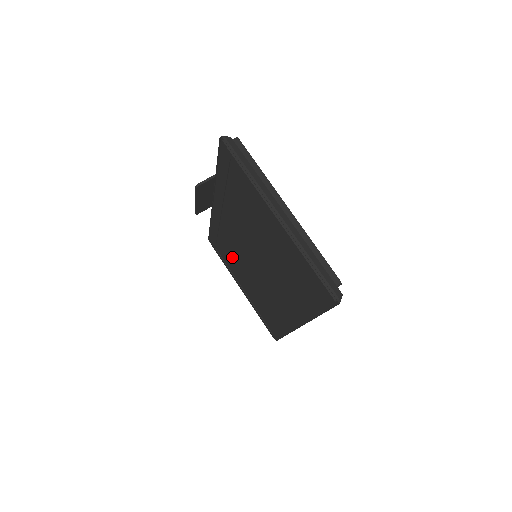
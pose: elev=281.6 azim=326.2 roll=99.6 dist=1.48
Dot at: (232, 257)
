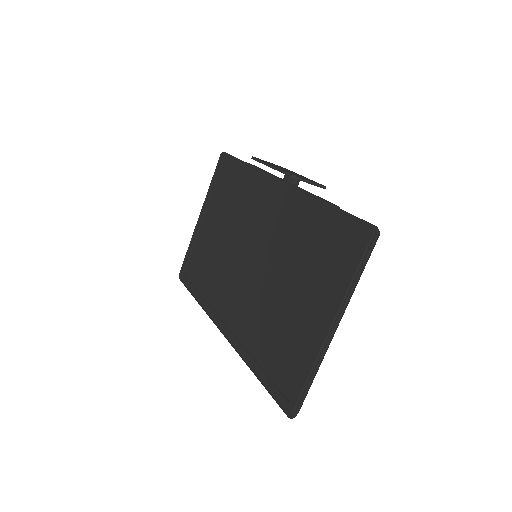
Dot at: (229, 207)
